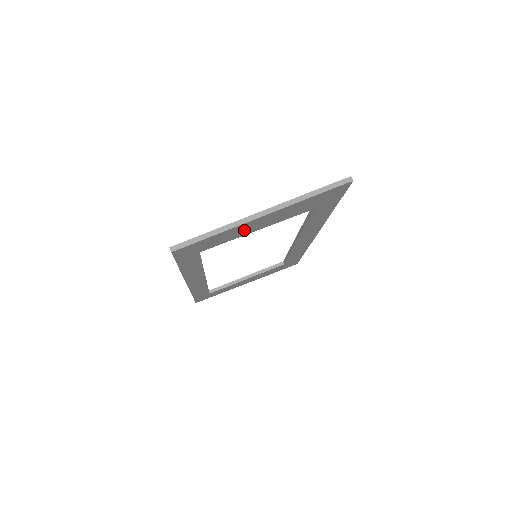
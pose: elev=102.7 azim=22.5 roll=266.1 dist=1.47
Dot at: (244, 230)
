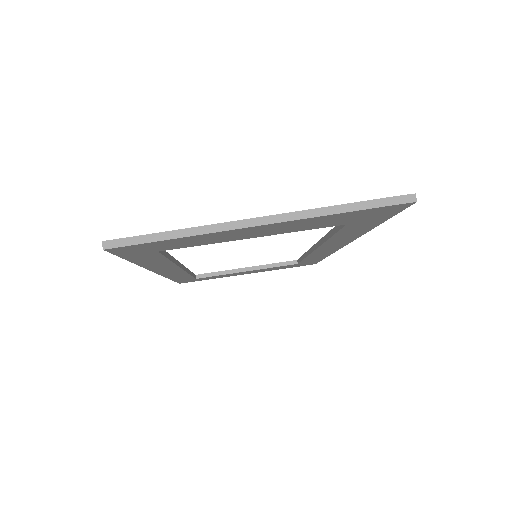
Dot at: (228, 236)
